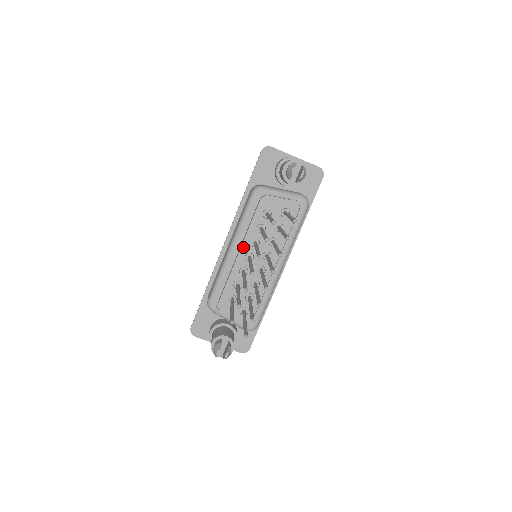
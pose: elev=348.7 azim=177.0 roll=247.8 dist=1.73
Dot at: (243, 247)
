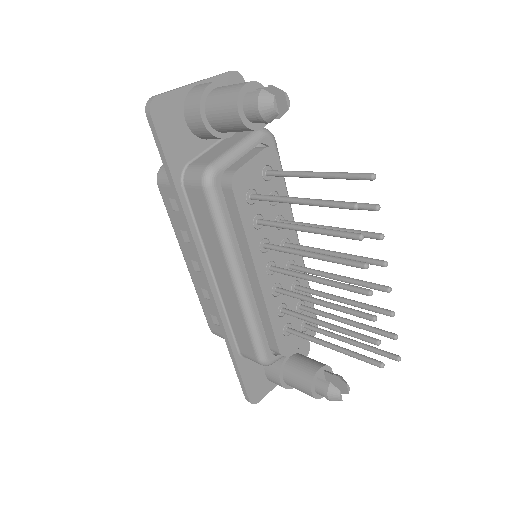
Dot at: (257, 266)
